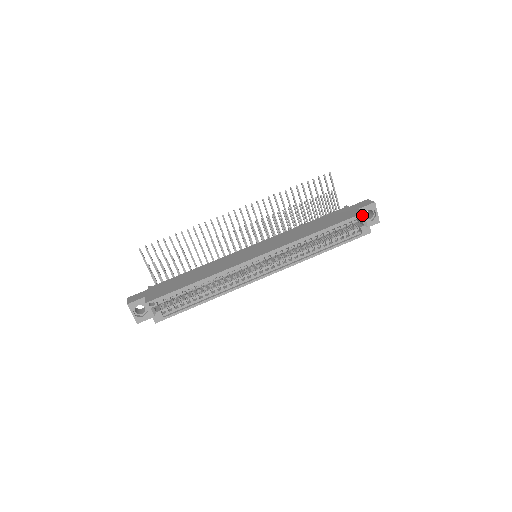
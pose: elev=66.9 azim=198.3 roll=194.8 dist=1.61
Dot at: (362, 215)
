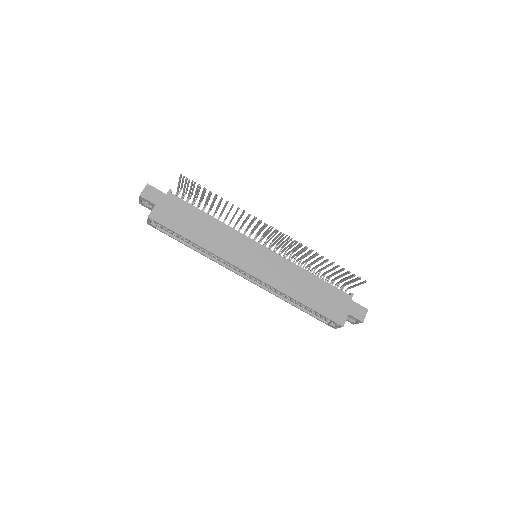
Dot at: (341, 322)
